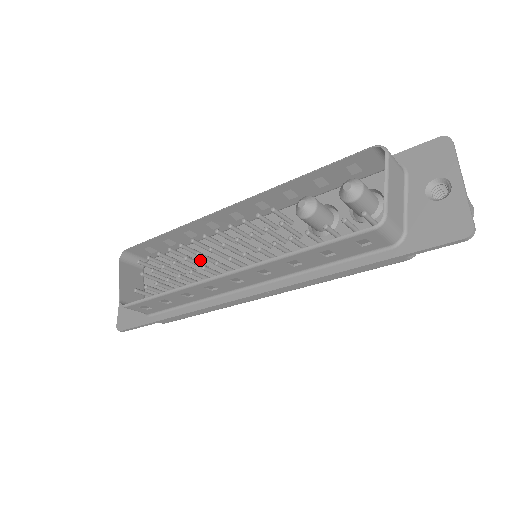
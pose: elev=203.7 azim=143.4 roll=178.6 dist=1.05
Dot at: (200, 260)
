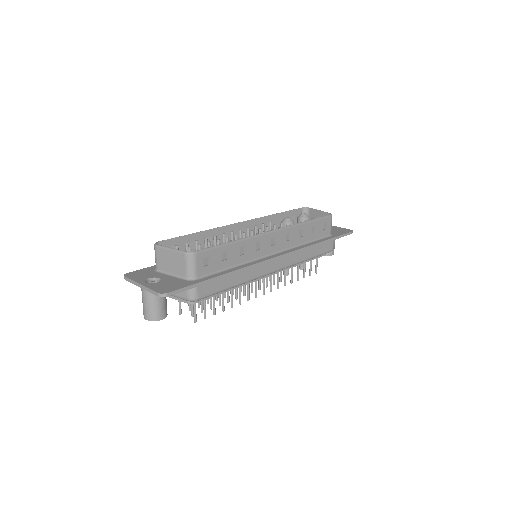
Dot at: occluded
